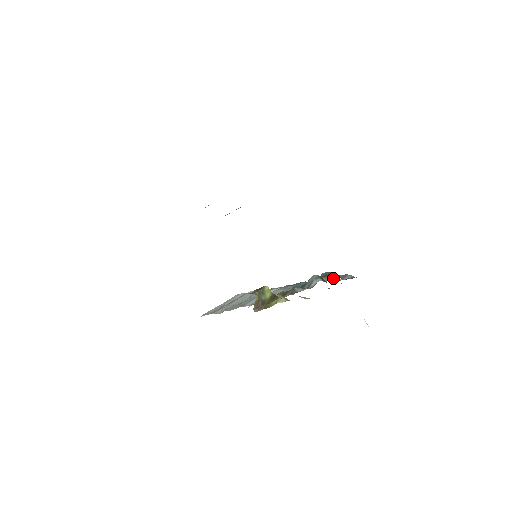
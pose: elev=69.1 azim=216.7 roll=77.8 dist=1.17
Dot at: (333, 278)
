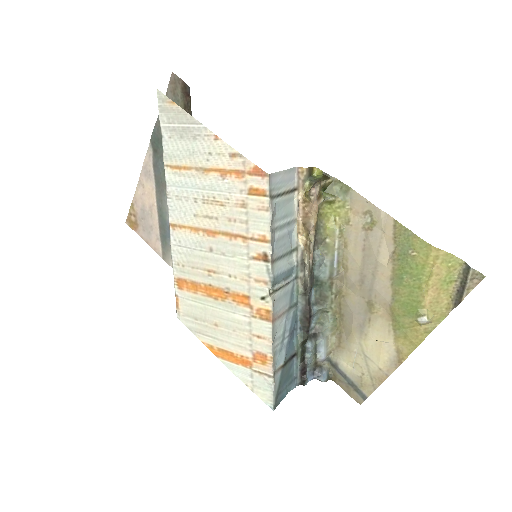
Dot at: (319, 336)
